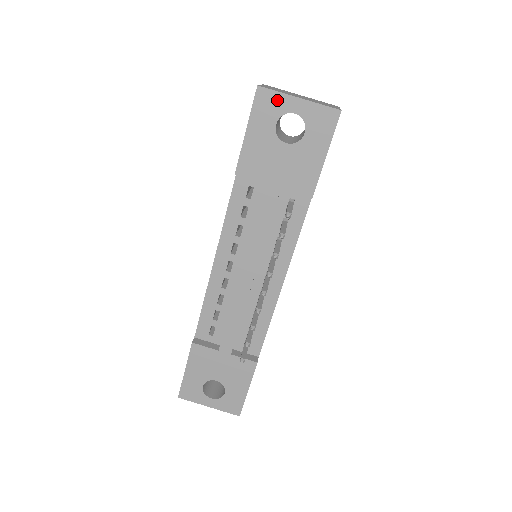
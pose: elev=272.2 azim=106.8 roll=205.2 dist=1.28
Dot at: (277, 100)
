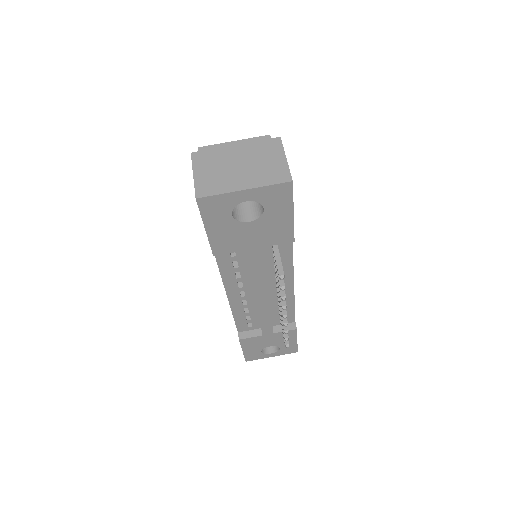
Dot at: (222, 200)
